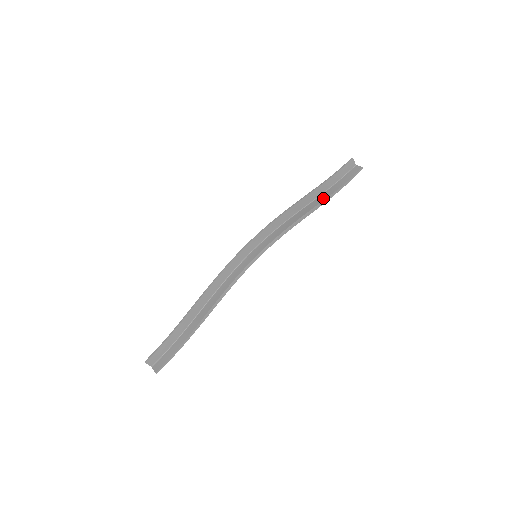
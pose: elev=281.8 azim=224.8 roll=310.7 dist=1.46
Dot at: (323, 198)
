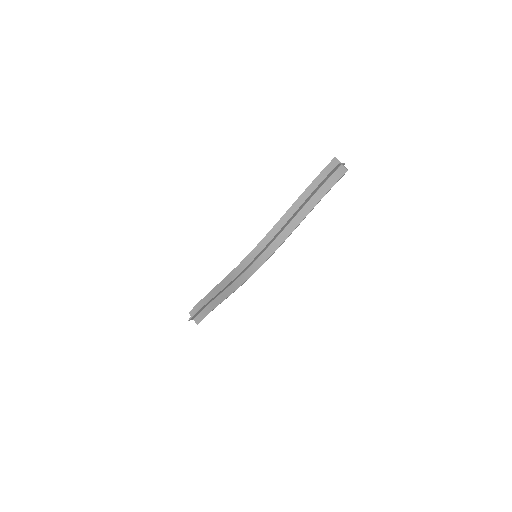
Dot at: (310, 208)
